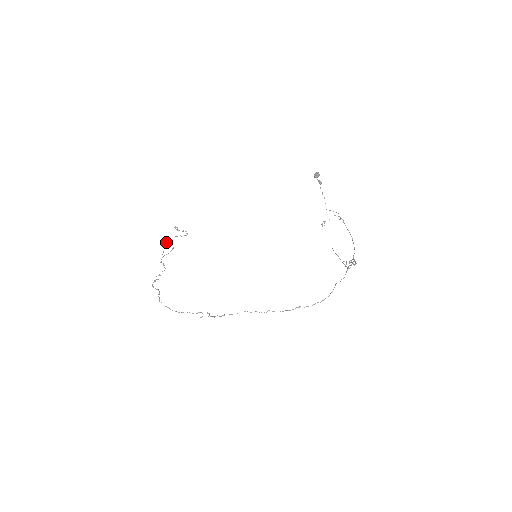
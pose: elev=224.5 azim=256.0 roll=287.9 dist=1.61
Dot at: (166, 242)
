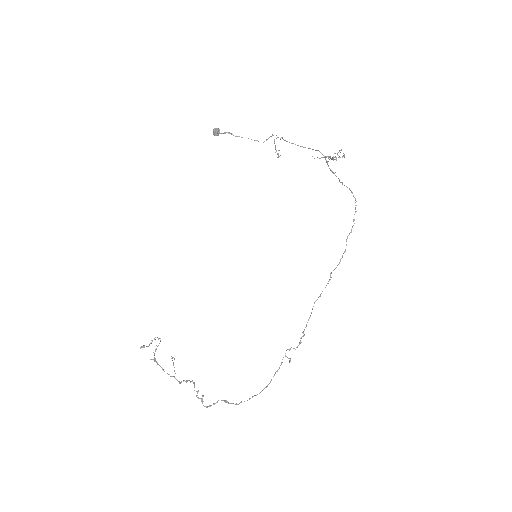
Dot at: (157, 364)
